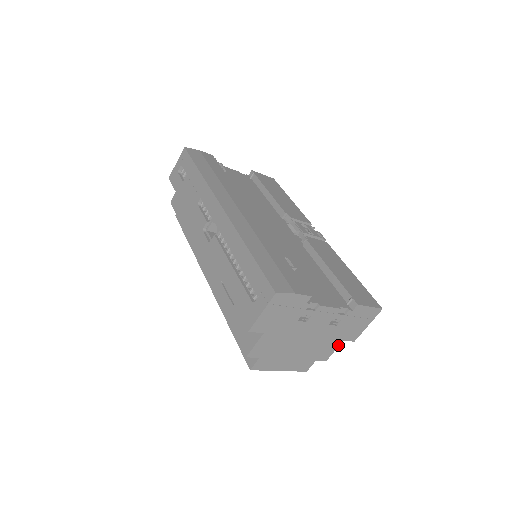
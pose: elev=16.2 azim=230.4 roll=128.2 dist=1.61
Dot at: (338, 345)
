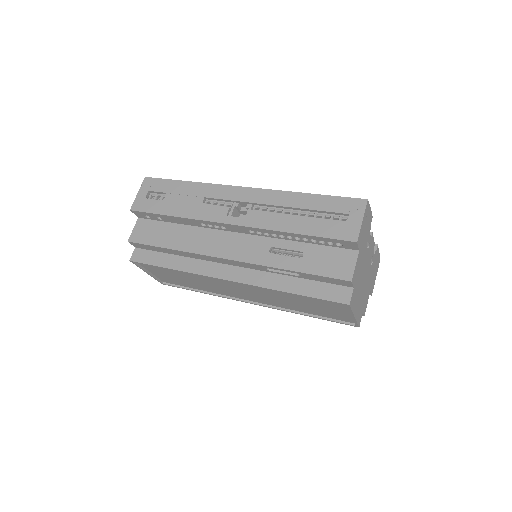
Dot at: occluded
